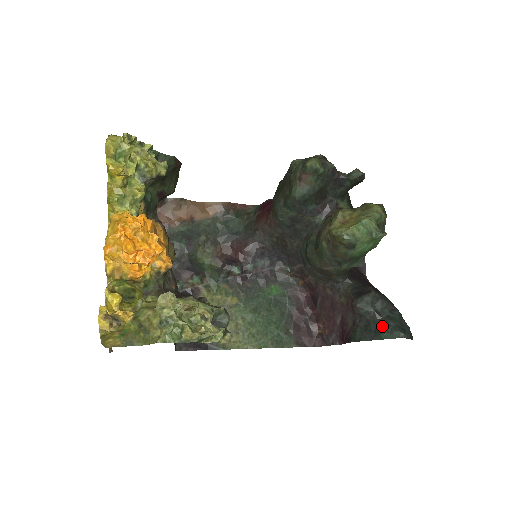
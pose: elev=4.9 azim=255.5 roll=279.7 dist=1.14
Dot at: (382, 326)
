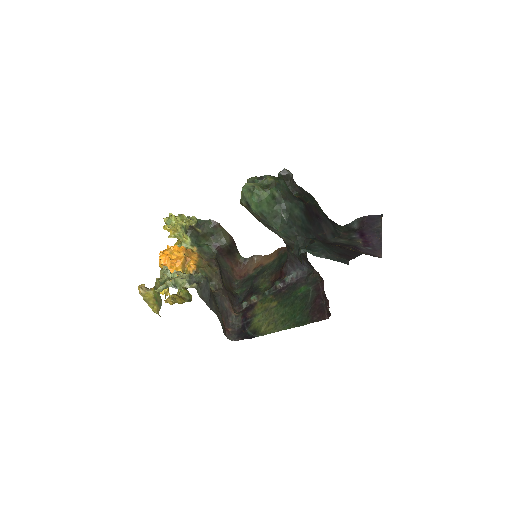
Dot at: occluded
